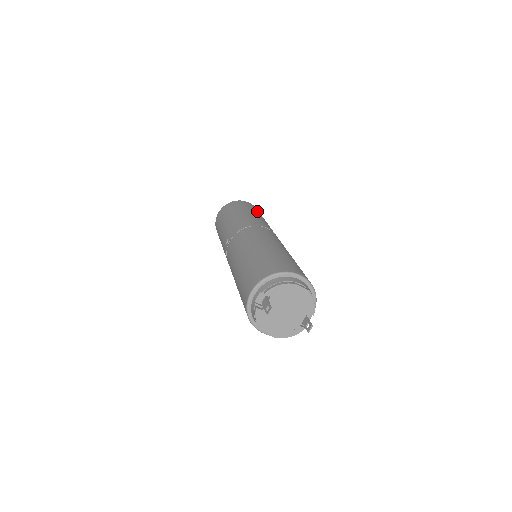
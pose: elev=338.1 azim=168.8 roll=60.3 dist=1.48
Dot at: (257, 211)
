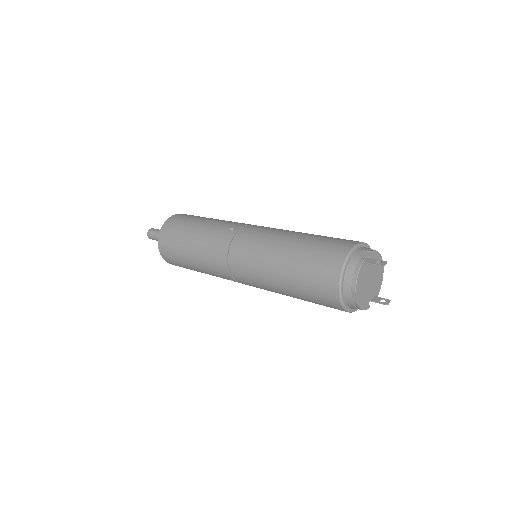
Dot at: occluded
